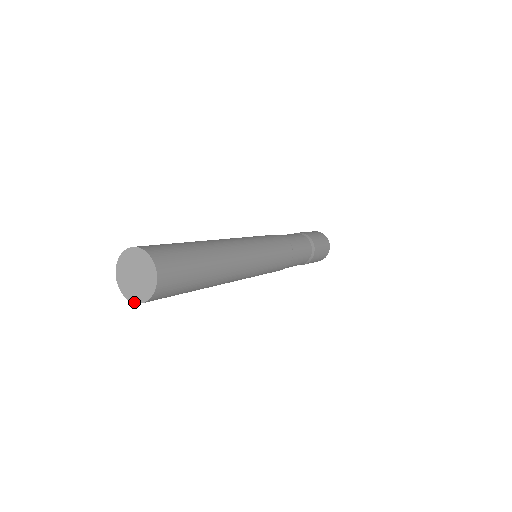
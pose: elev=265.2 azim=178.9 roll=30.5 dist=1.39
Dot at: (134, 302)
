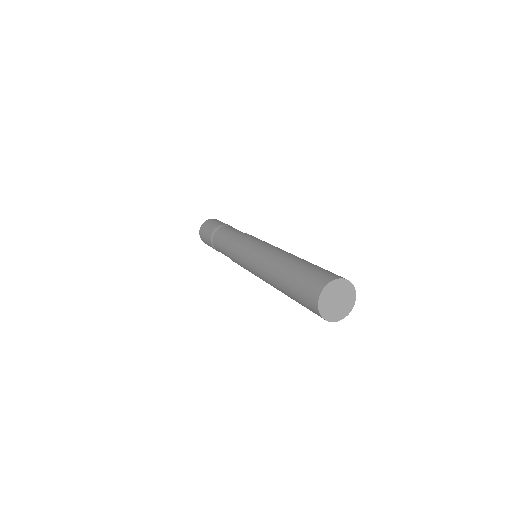
Dot at: occluded
